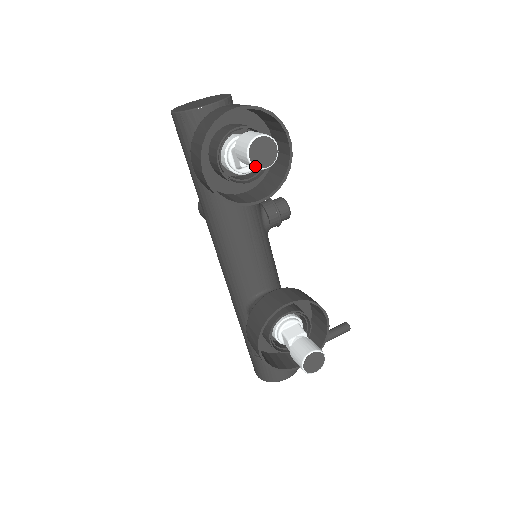
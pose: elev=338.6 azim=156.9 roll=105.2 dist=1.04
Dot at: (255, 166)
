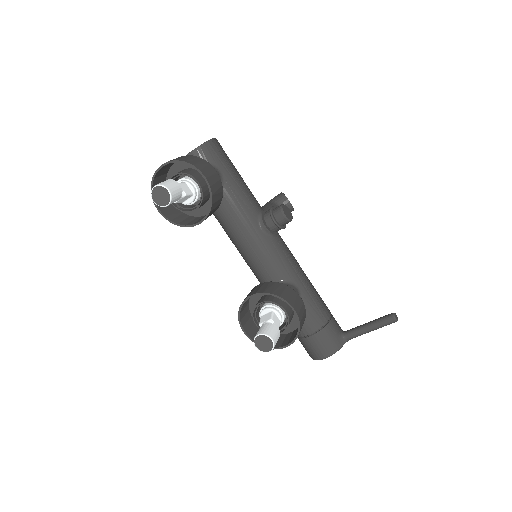
Dot at: (160, 206)
